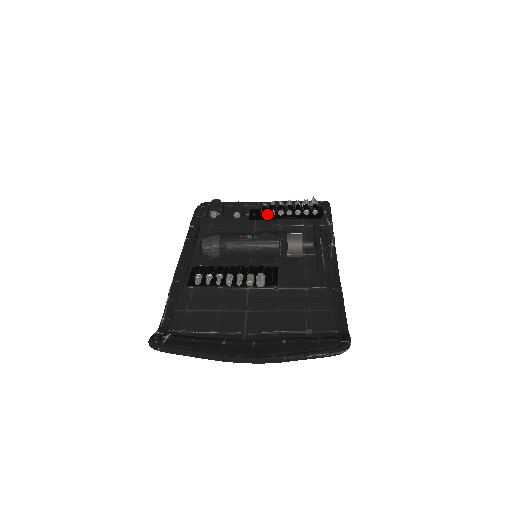
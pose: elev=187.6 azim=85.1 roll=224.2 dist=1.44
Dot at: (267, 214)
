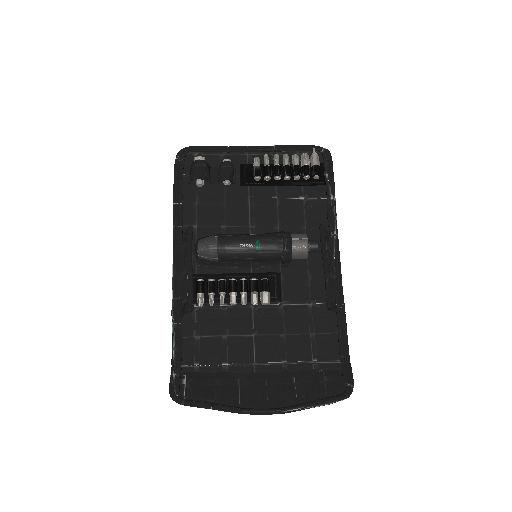
Dot at: occluded
